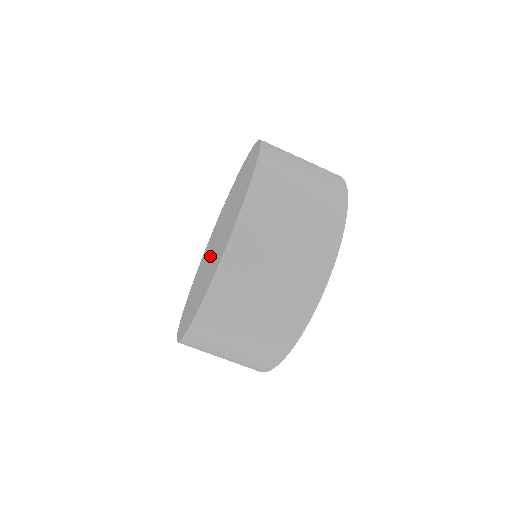
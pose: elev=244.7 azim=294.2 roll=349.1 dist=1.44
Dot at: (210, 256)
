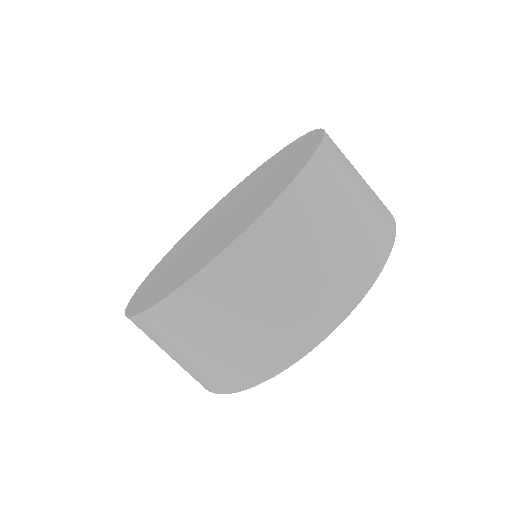
Dot at: (204, 232)
